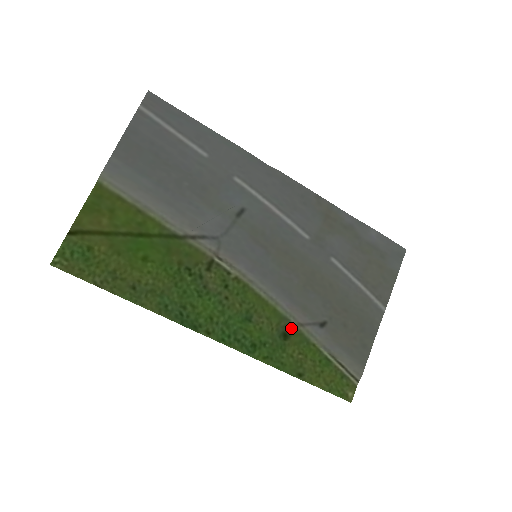
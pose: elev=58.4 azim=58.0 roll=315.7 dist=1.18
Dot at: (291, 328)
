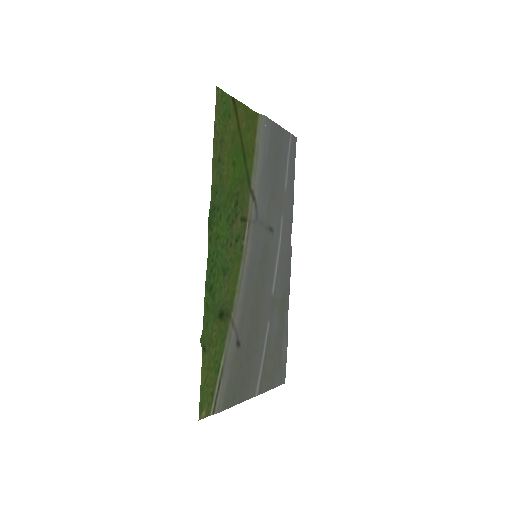
Dot at: (228, 316)
